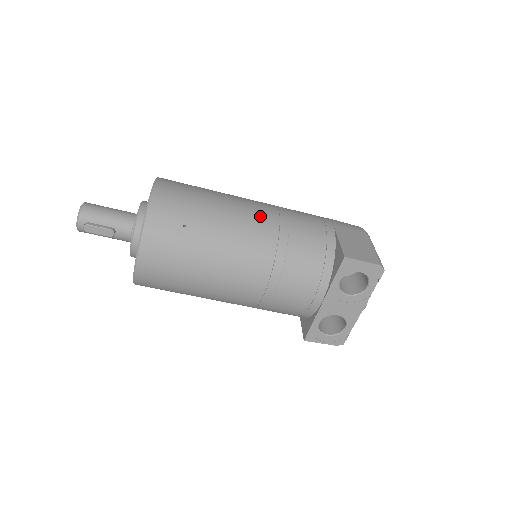
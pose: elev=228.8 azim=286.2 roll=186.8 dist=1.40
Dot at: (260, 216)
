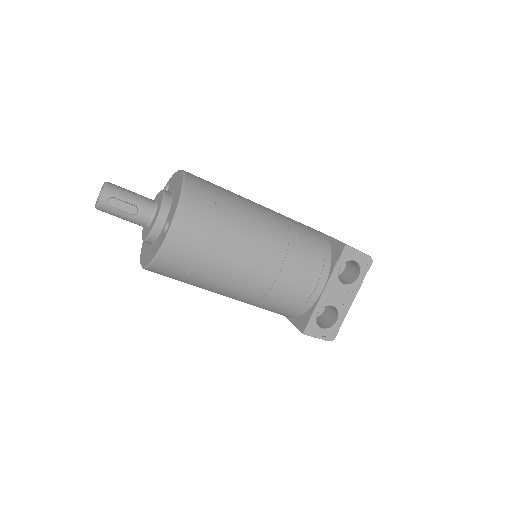
Dot at: (271, 211)
